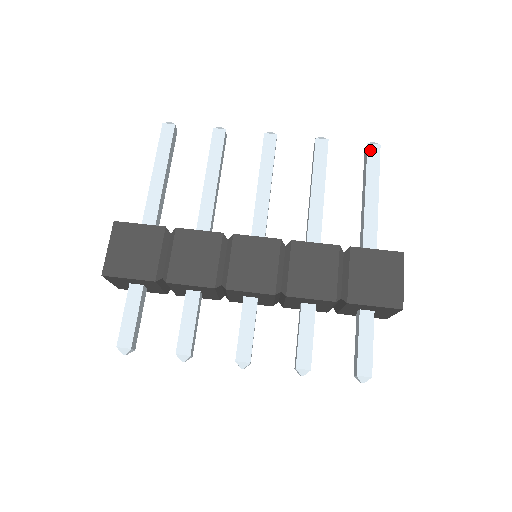
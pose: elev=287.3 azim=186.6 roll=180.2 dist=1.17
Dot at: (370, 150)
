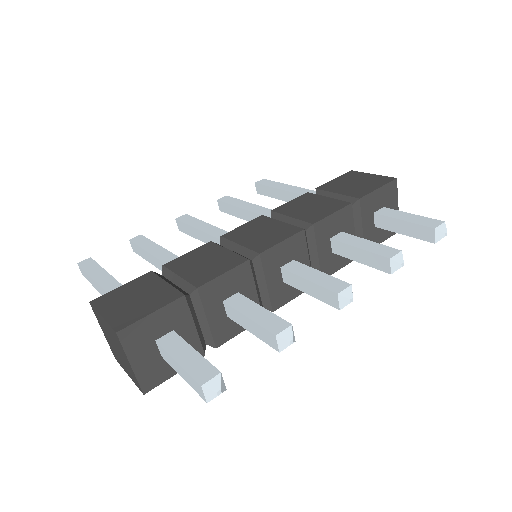
Dot at: (260, 183)
